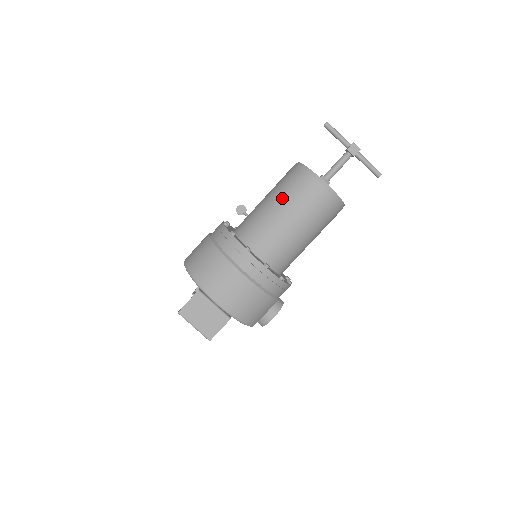
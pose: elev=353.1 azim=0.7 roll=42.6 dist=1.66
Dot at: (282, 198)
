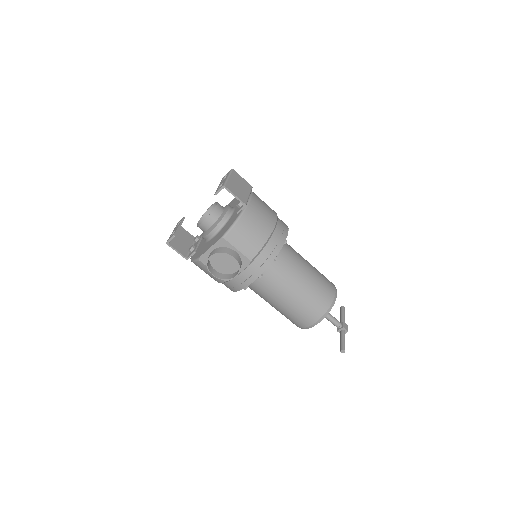
Dot at: occluded
